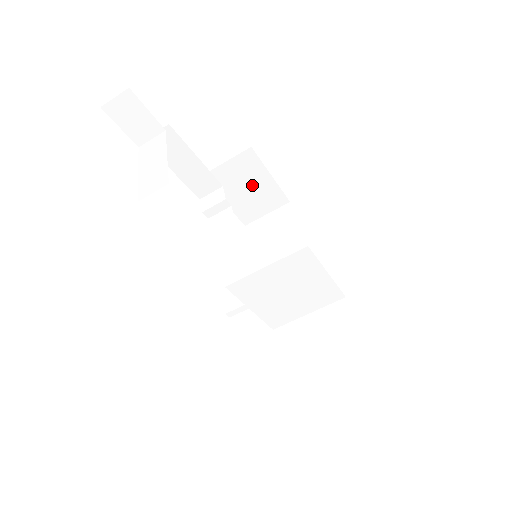
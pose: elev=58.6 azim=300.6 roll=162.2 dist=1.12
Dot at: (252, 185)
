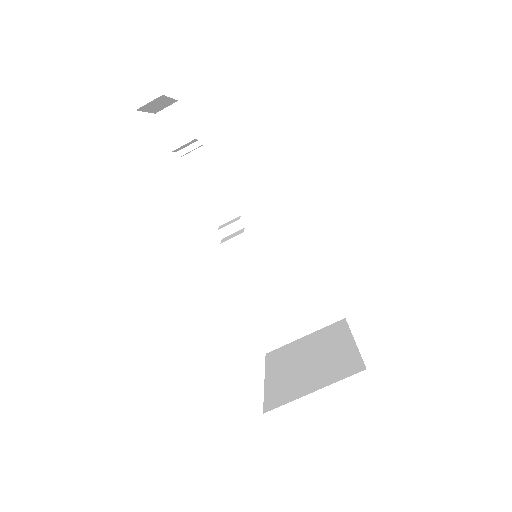
Dot at: occluded
